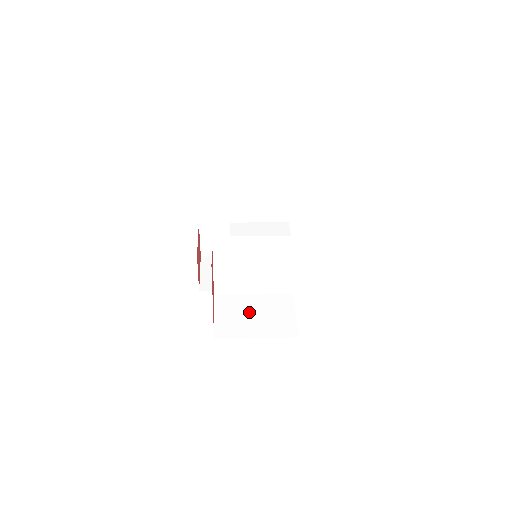
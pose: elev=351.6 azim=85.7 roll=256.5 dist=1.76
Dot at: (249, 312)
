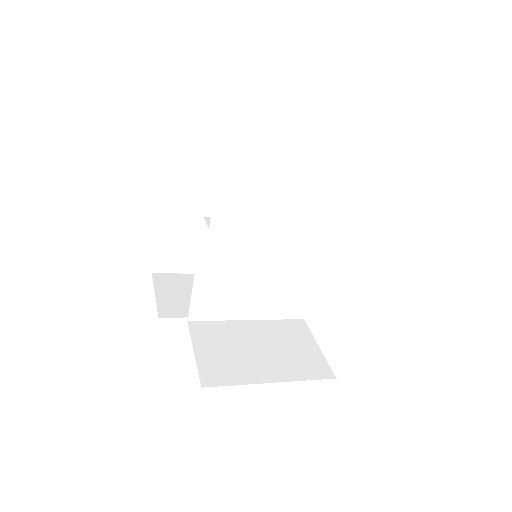
Dot at: (248, 344)
